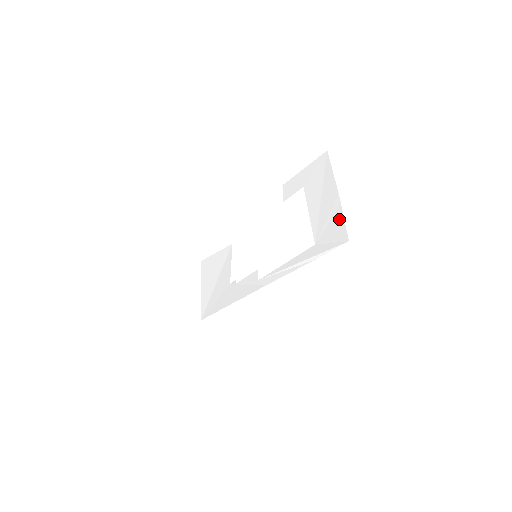
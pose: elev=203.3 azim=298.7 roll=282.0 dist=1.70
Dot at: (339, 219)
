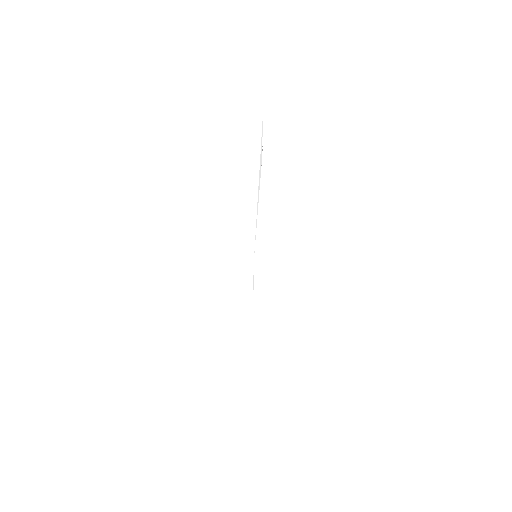
Dot at: occluded
